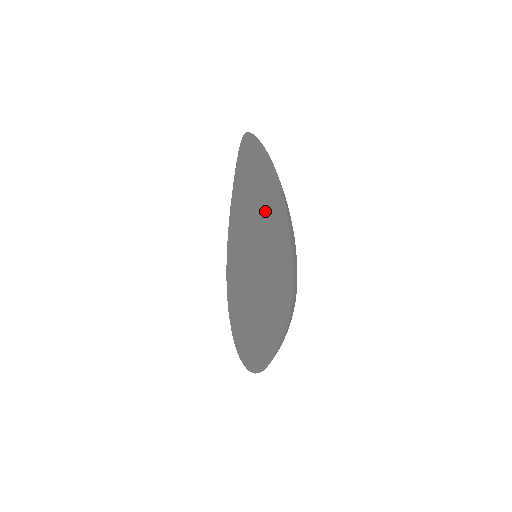
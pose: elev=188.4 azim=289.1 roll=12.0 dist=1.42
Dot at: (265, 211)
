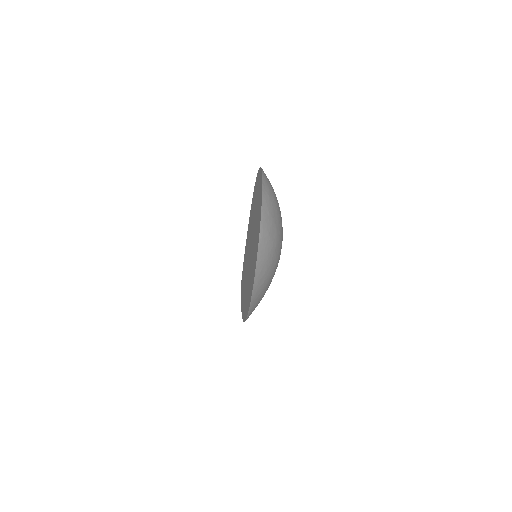
Dot at: (250, 224)
